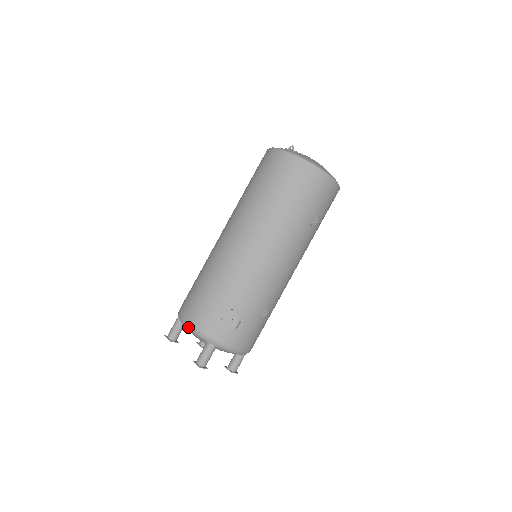
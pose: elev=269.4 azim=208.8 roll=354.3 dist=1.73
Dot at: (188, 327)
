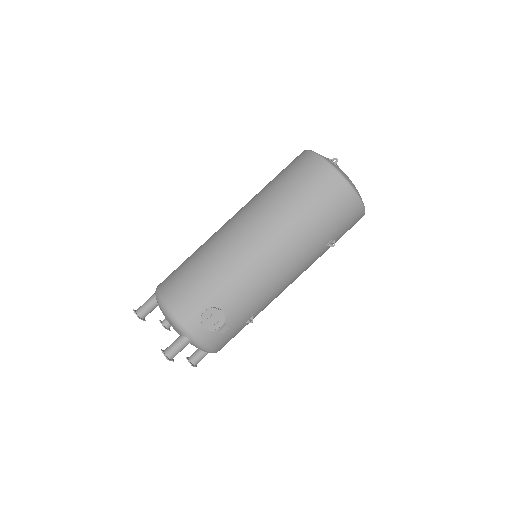
Dot at: (167, 313)
